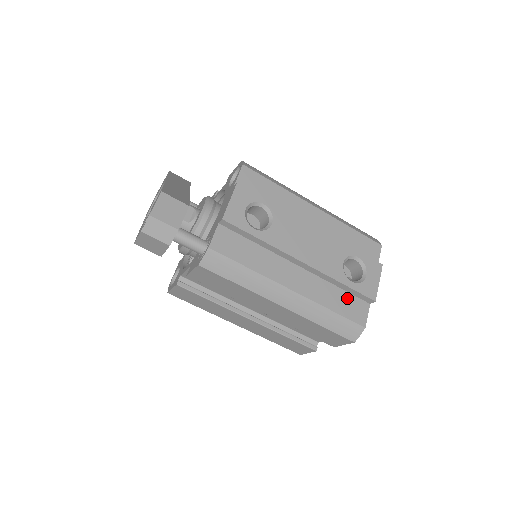
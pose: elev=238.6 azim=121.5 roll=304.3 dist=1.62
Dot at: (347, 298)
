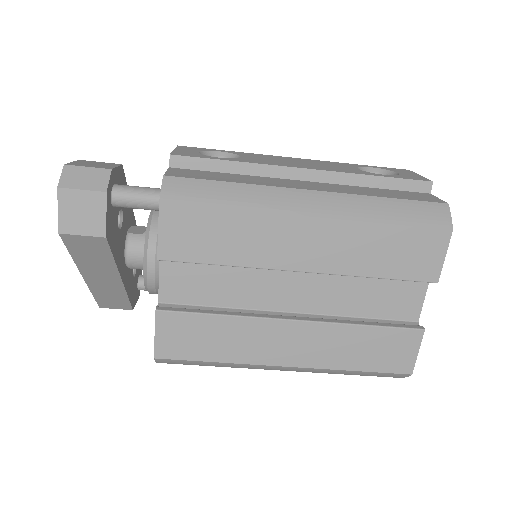
Dot at: (394, 192)
